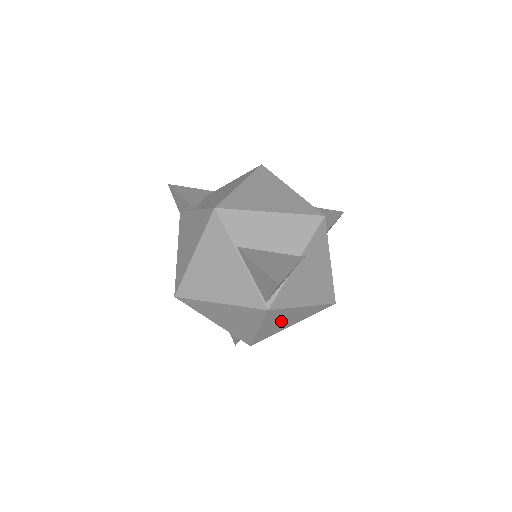
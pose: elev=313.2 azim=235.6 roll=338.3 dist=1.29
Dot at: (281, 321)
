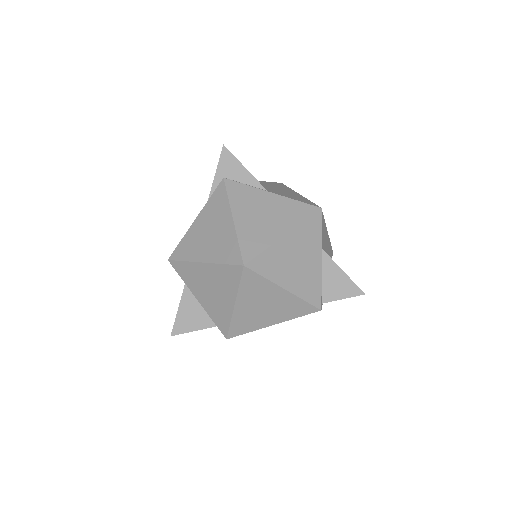
Dot at: occluded
